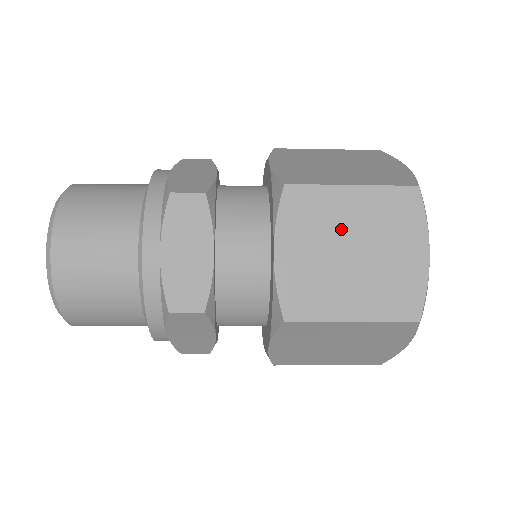
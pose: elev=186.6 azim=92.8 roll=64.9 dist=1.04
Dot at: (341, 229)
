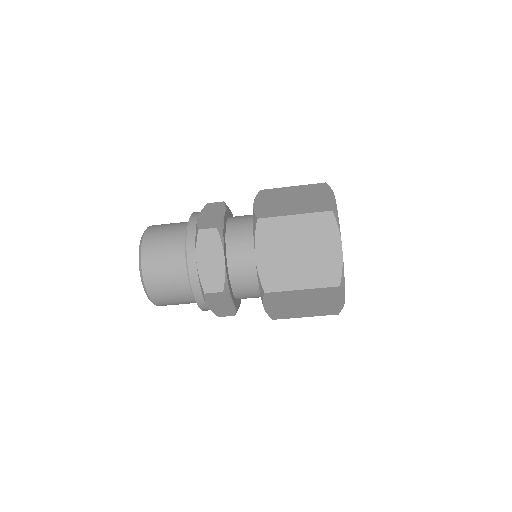
Dot at: (291, 240)
